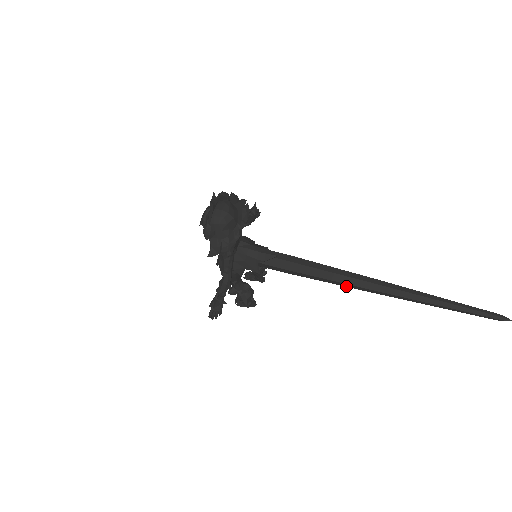
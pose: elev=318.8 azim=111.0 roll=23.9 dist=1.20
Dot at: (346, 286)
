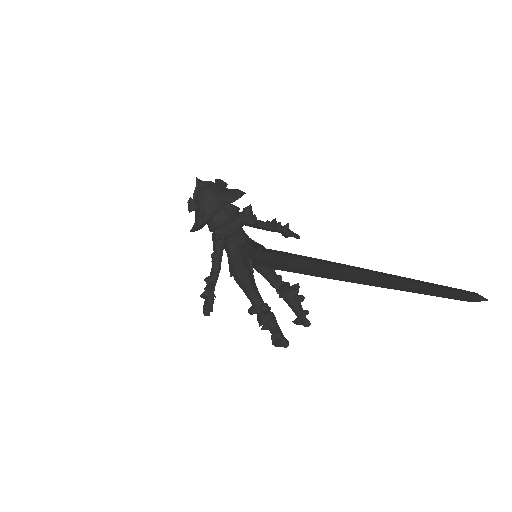
Dot at: (312, 274)
